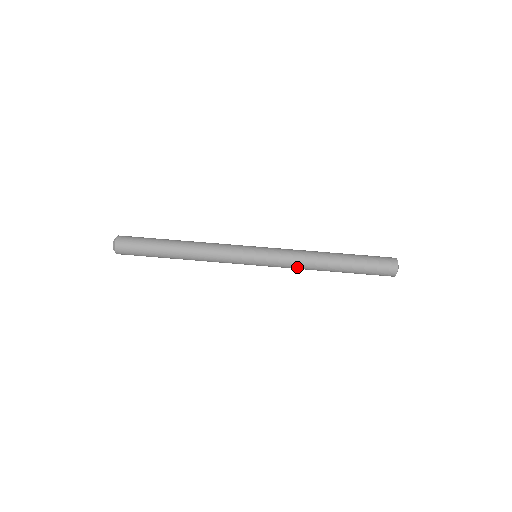
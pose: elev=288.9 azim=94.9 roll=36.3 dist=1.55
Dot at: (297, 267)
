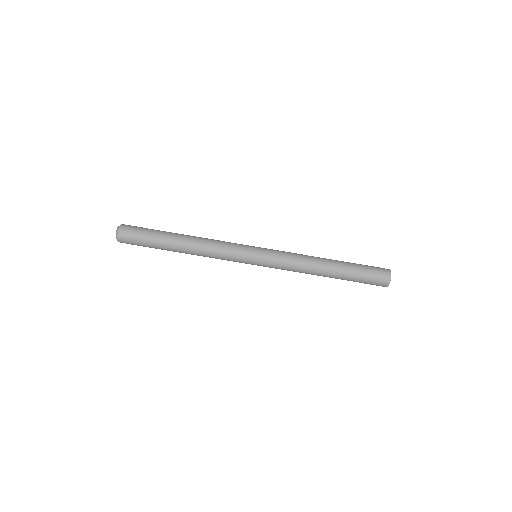
Dot at: (295, 271)
